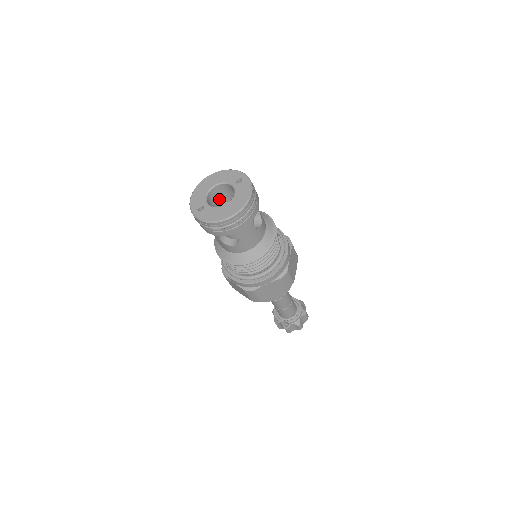
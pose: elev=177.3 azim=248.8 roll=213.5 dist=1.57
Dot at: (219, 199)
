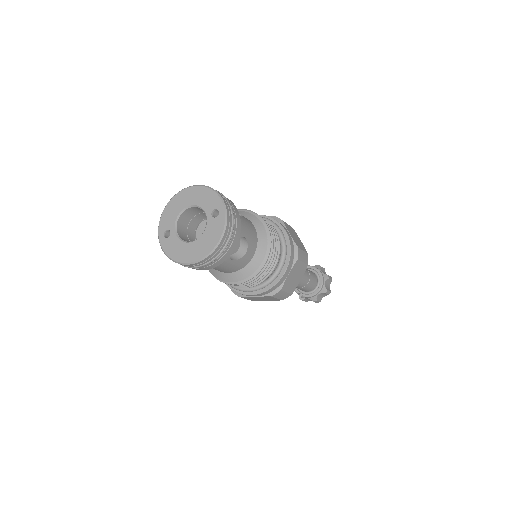
Dot at: (199, 215)
